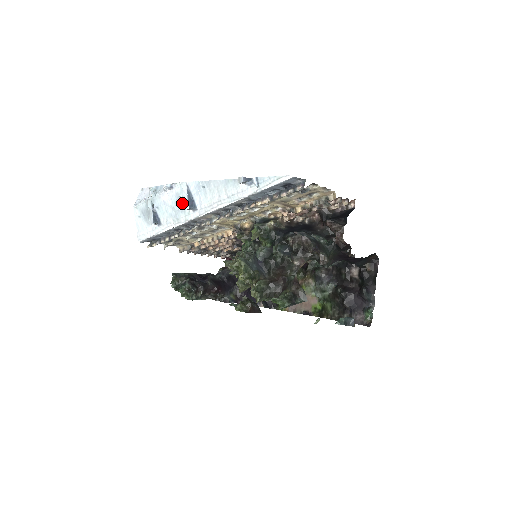
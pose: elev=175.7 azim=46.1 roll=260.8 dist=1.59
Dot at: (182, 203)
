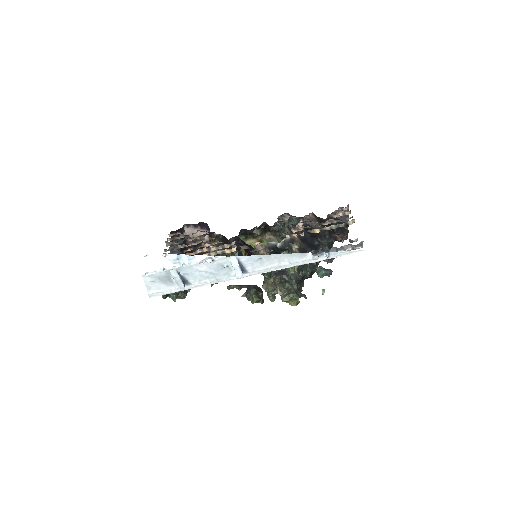
Dot at: (226, 269)
